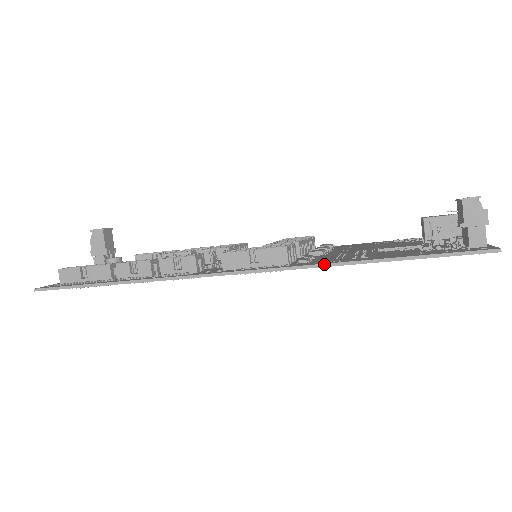
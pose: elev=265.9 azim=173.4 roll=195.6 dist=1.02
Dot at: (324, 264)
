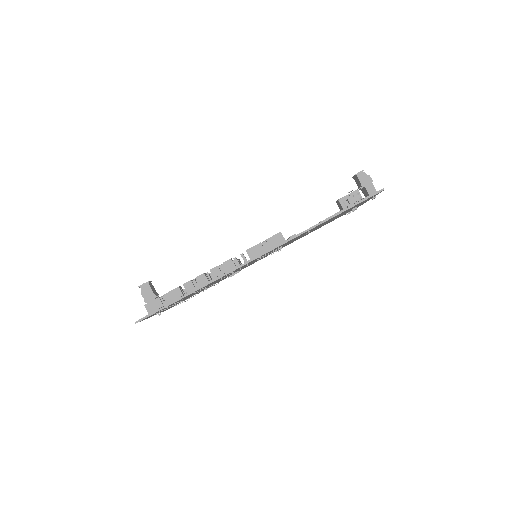
Dot at: (305, 230)
